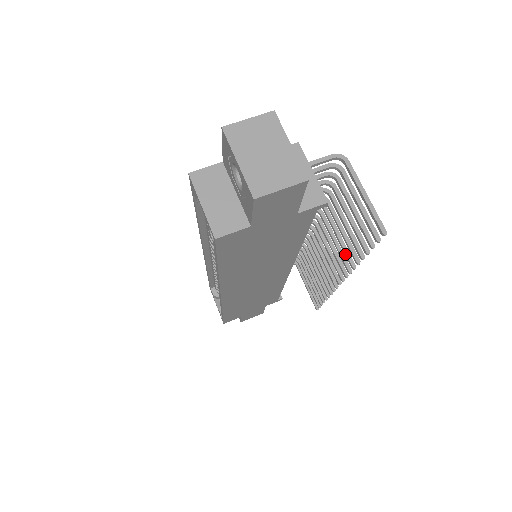
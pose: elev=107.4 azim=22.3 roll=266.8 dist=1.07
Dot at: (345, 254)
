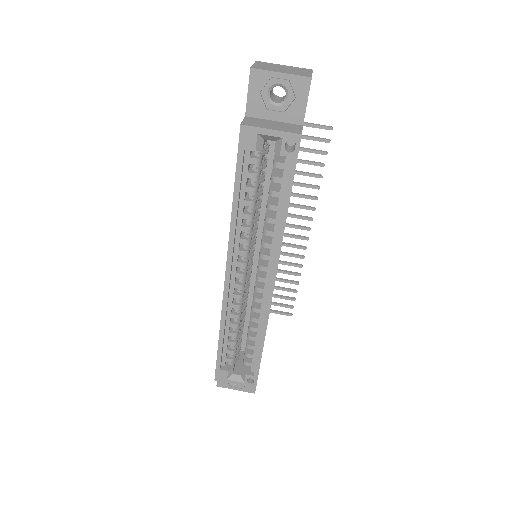
Dot at: (304, 197)
